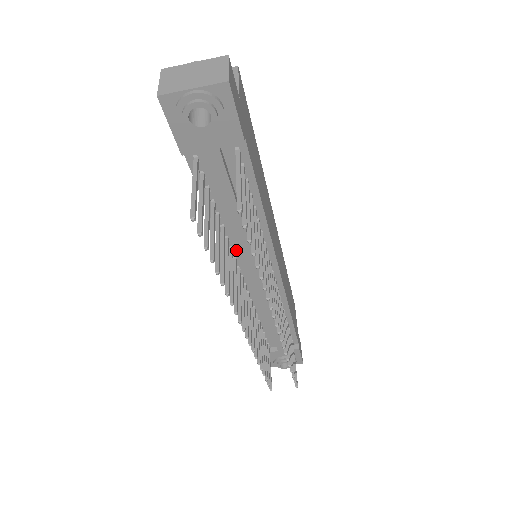
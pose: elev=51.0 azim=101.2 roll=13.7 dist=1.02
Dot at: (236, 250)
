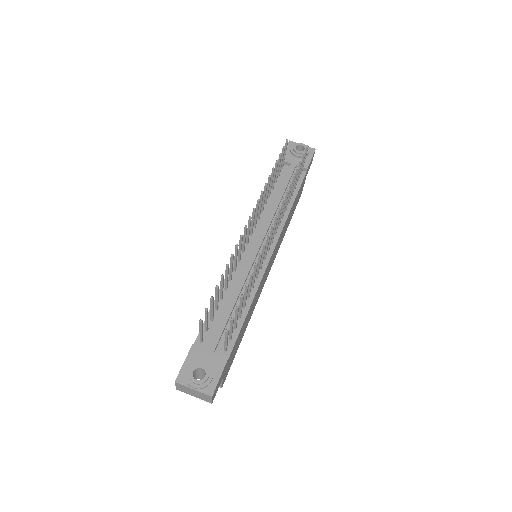
Dot at: (260, 221)
